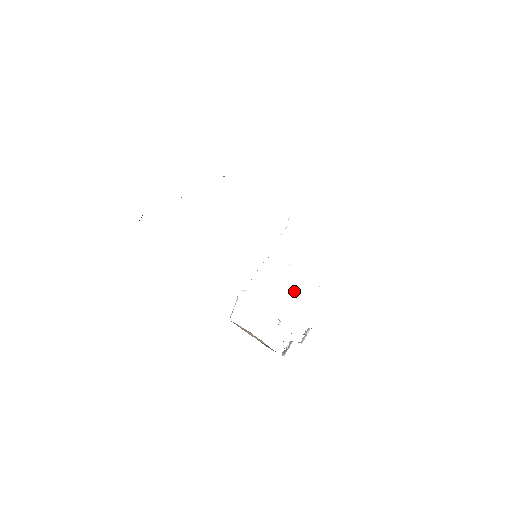
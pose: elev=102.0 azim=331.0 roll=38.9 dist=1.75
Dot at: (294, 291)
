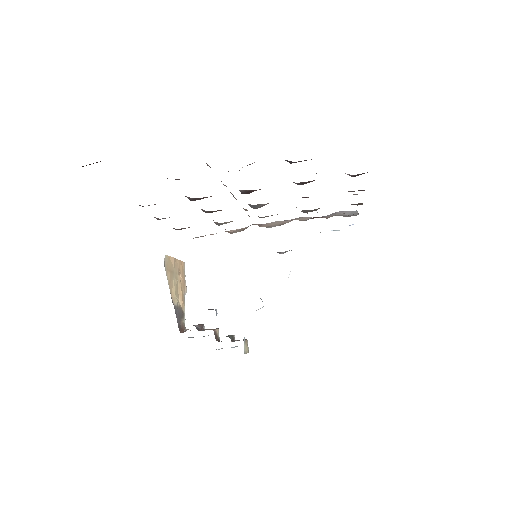
Dot at: (262, 307)
